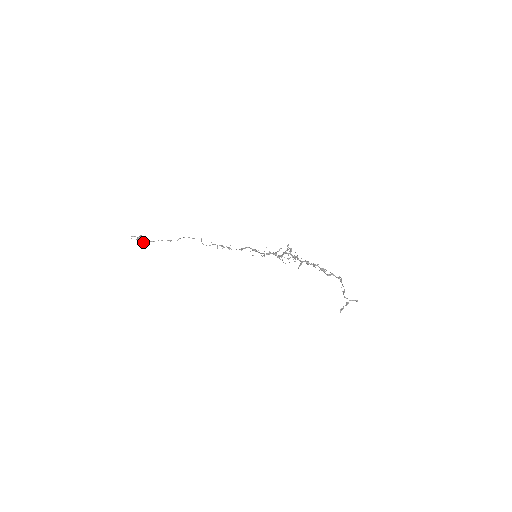
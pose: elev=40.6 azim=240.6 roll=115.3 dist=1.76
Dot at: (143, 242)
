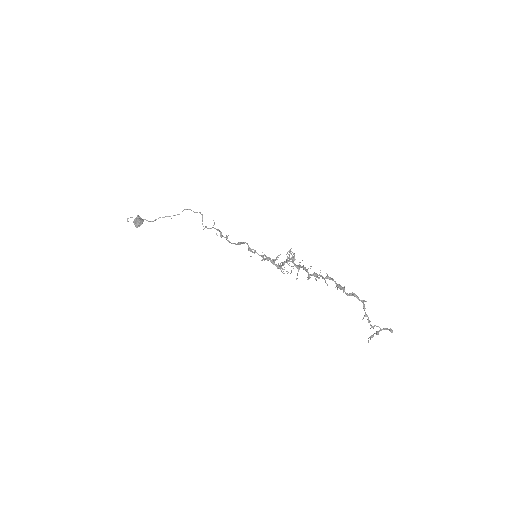
Dot at: occluded
